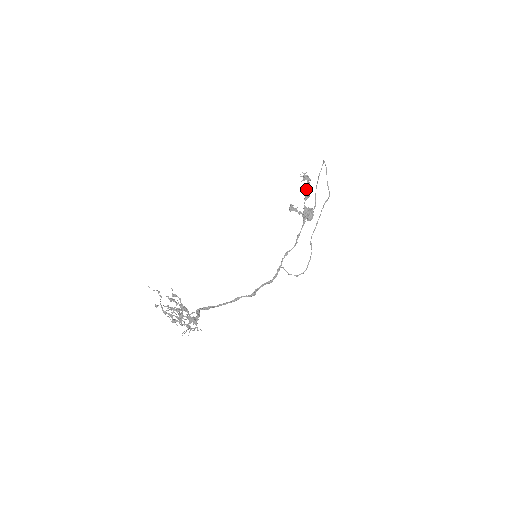
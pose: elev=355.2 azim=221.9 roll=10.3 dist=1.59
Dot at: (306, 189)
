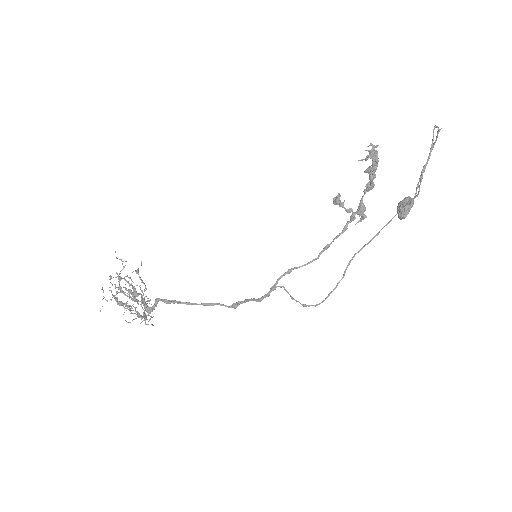
Dot at: (372, 174)
